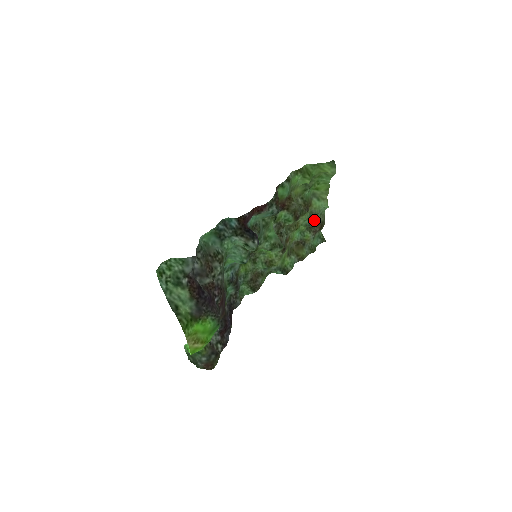
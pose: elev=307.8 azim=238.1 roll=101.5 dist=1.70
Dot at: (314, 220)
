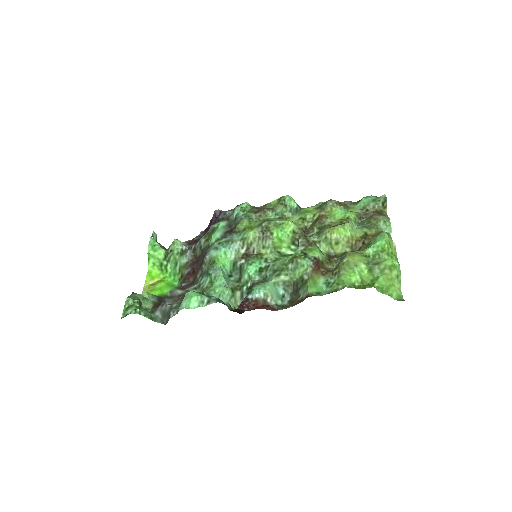
Dot at: (372, 219)
